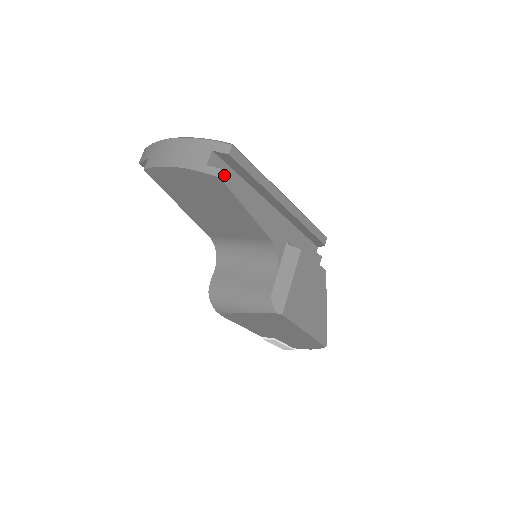
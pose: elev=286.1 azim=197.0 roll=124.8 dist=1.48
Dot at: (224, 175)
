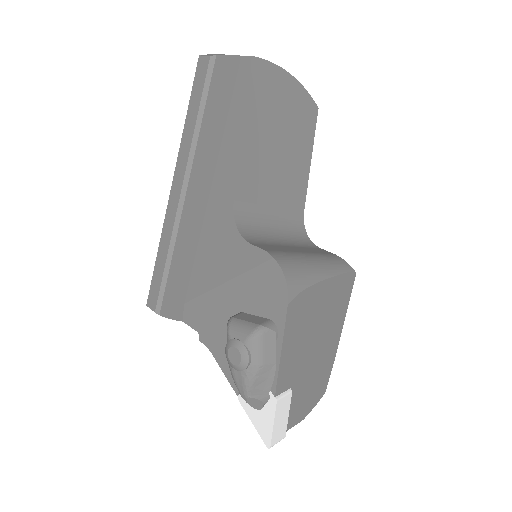
Dot at: occluded
